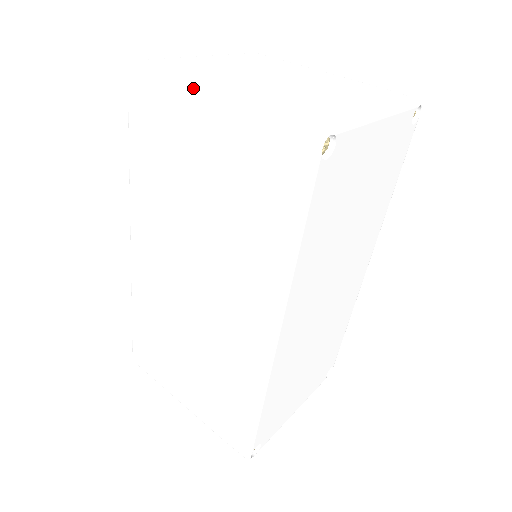
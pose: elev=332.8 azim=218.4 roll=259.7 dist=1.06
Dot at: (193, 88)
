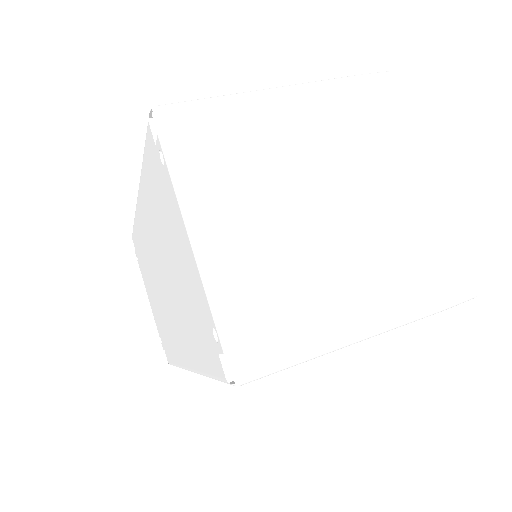
Dot at: (347, 343)
